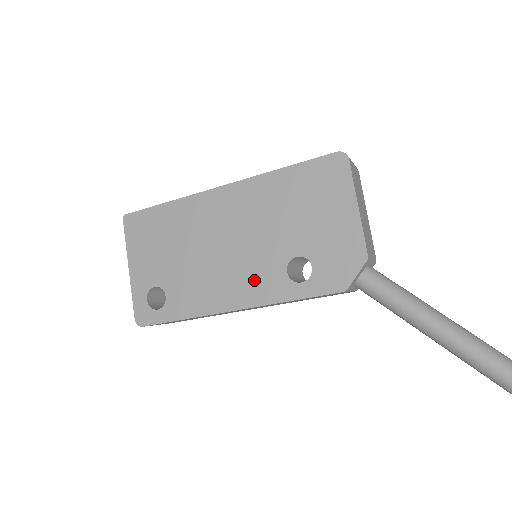
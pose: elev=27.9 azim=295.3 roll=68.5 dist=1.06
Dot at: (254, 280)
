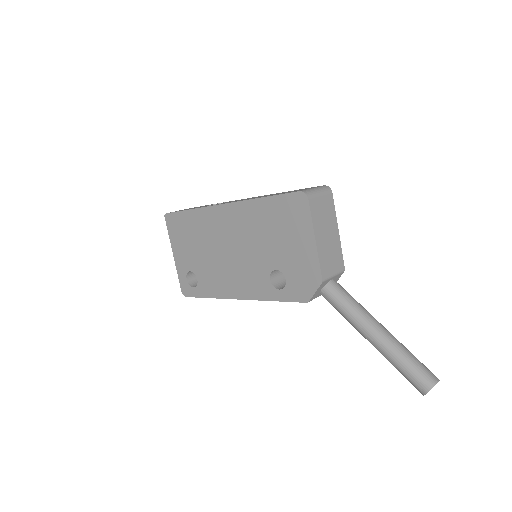
Dot at: (250, 281)
